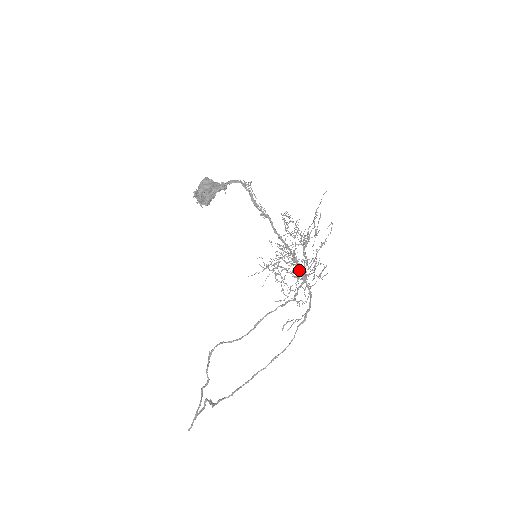
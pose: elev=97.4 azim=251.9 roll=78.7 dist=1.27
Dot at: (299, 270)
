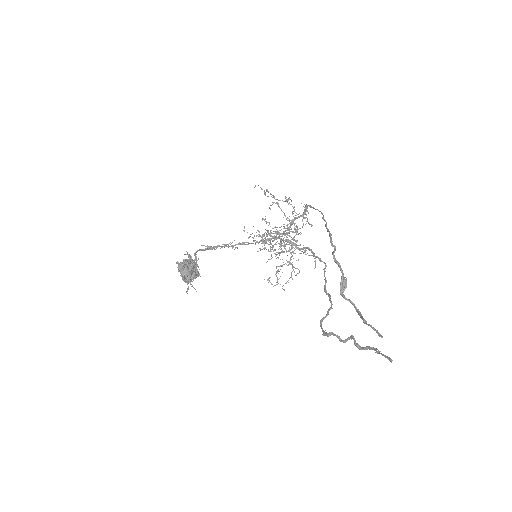
Dot at: (286, 230)
